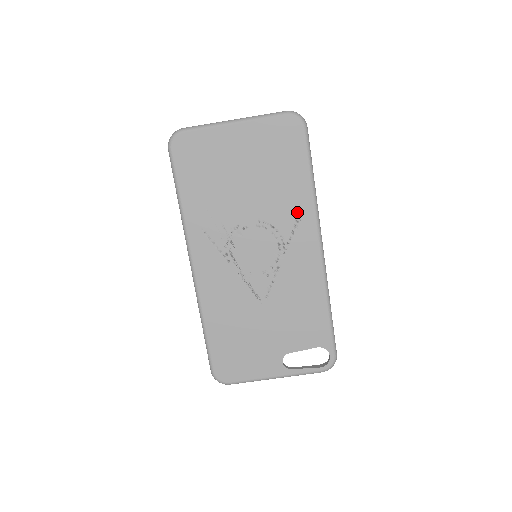
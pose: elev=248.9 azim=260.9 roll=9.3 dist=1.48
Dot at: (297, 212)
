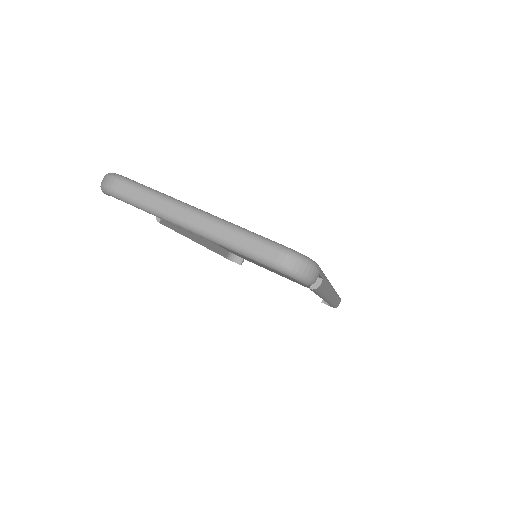
Dot at: occluded
